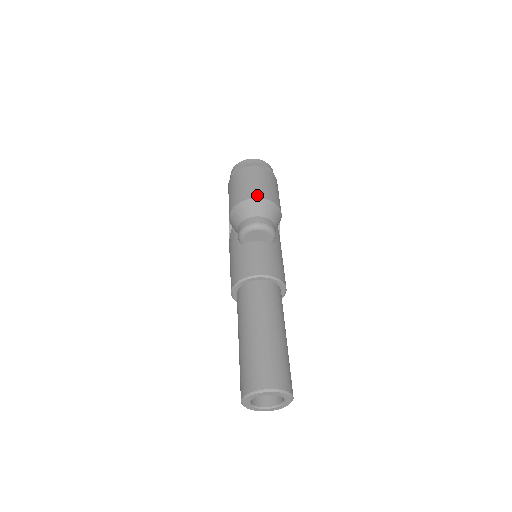
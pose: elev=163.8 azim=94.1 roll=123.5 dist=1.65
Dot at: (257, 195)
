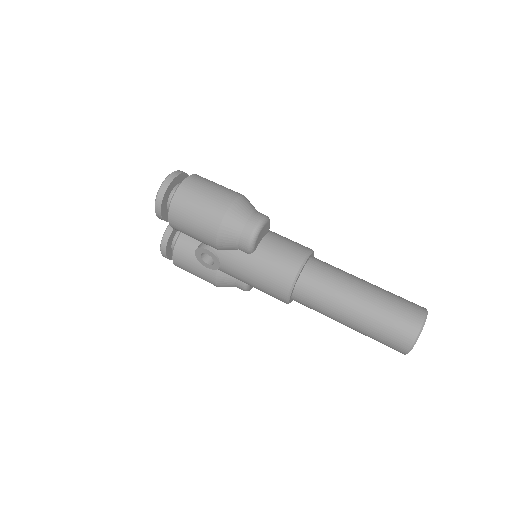
Dot at: (229, 199)
